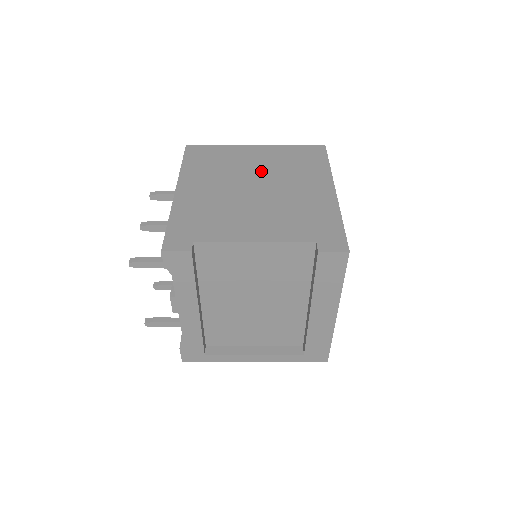
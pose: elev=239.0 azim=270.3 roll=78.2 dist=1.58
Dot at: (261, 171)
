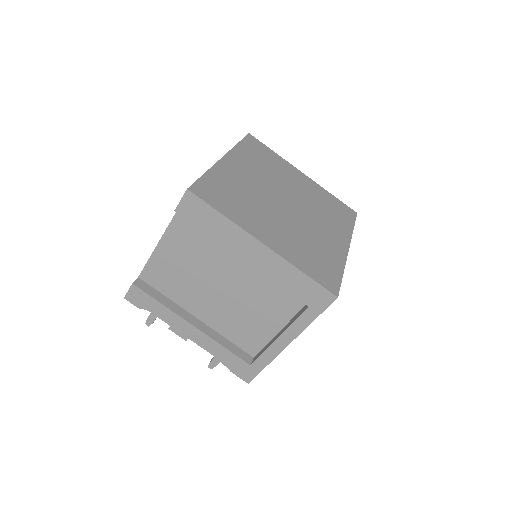
Dot at: occluded
